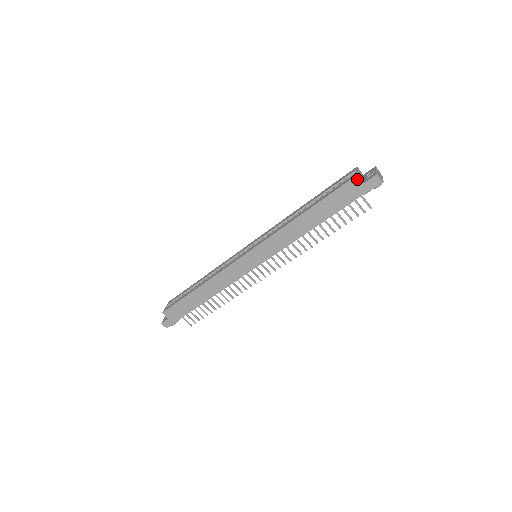
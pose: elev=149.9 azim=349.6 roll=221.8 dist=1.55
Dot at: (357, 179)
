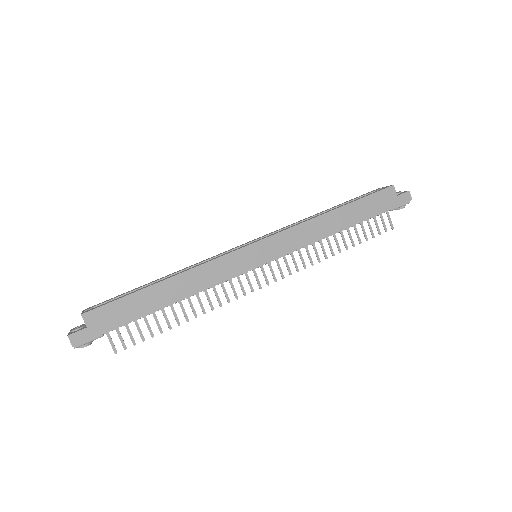
Dot at: (392, 189)
